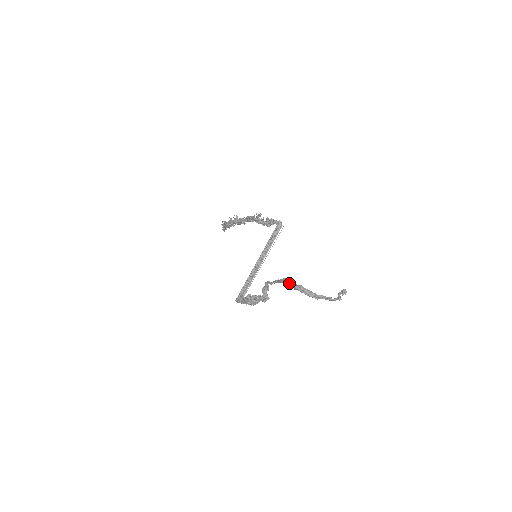
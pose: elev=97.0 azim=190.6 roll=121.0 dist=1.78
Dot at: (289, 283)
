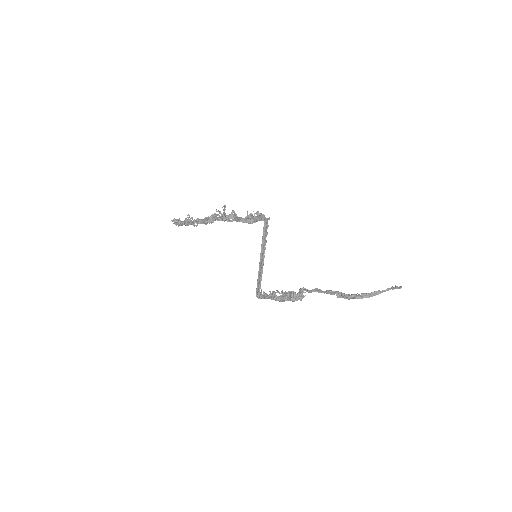
Dot at: (338, 295)
